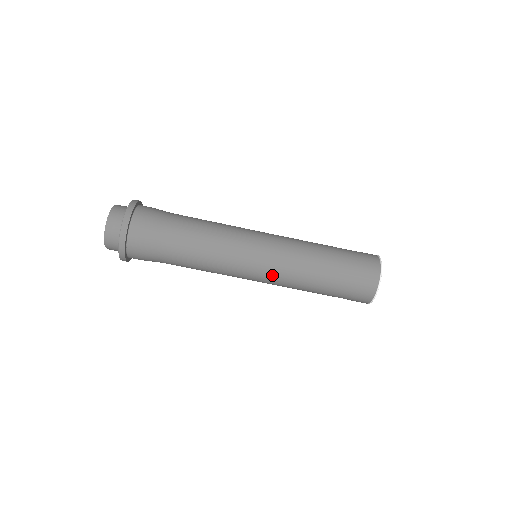
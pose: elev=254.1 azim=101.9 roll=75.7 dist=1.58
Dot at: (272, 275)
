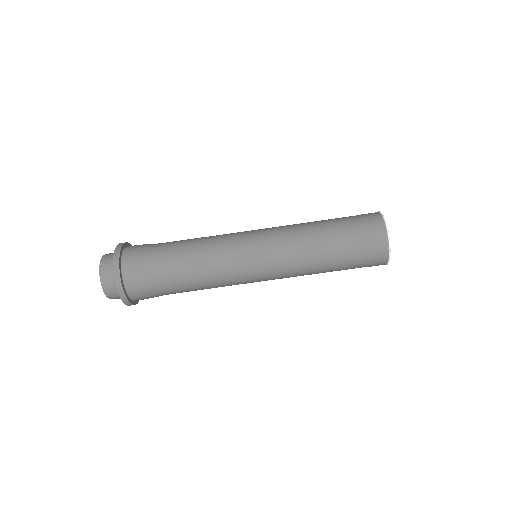
Dot at: (275, 258)
